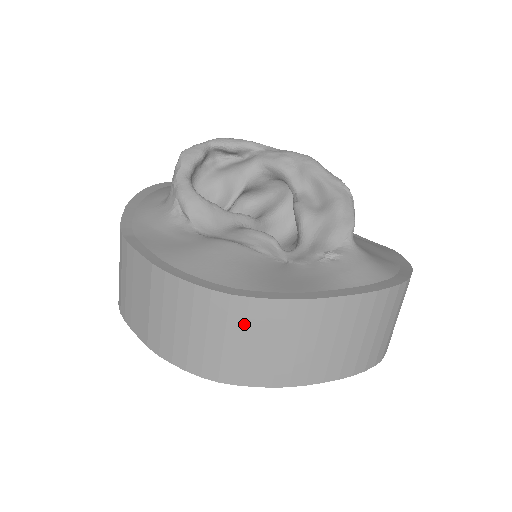
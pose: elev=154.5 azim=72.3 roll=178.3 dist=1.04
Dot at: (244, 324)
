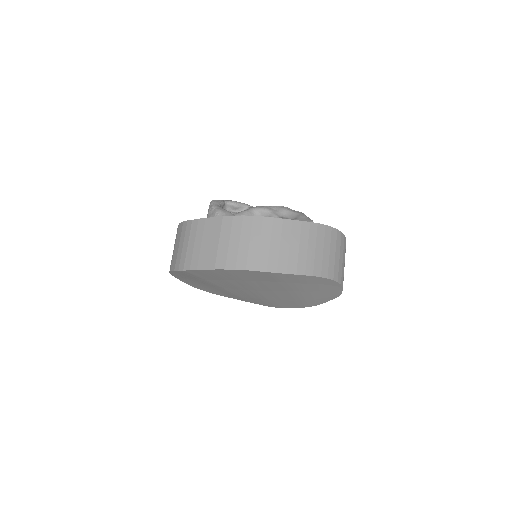
Dot at: (281, 234)
